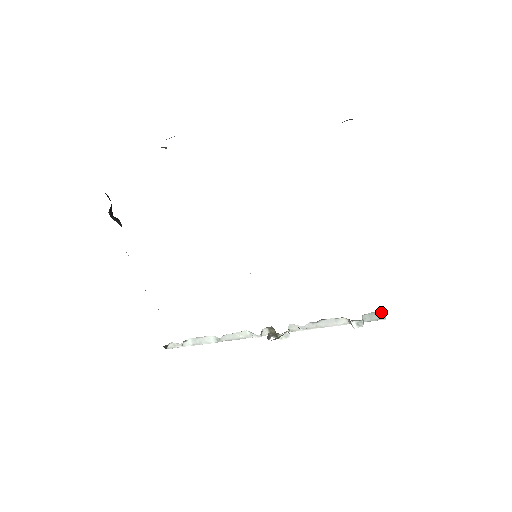
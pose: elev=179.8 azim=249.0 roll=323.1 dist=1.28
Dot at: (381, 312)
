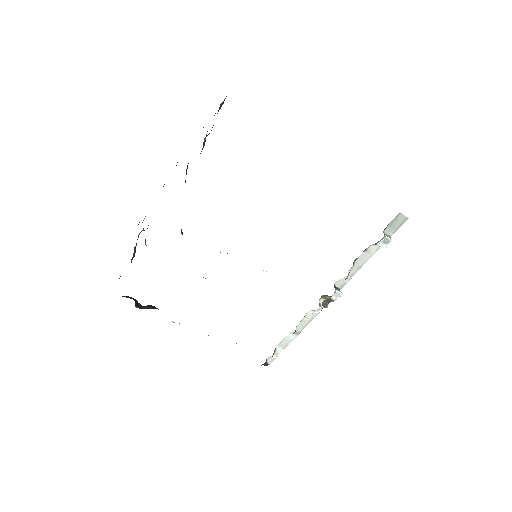
Dot at: (397, 217)
